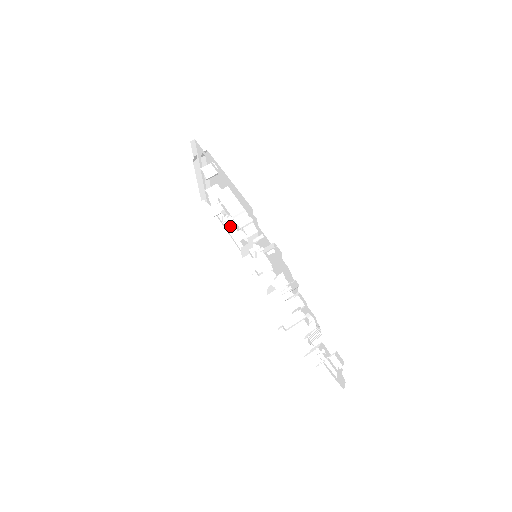
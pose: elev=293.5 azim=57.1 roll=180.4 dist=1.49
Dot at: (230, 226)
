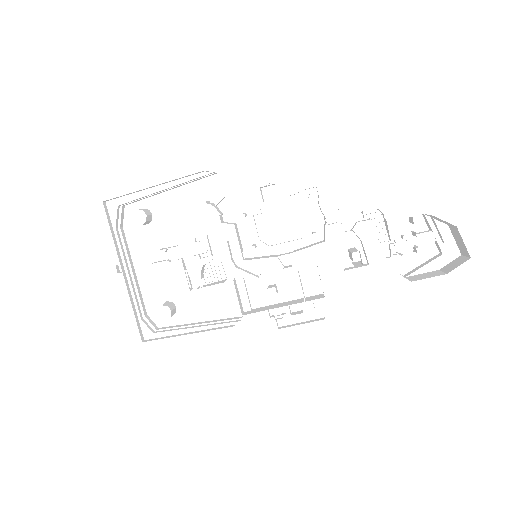
Dot at: (205, 253)
